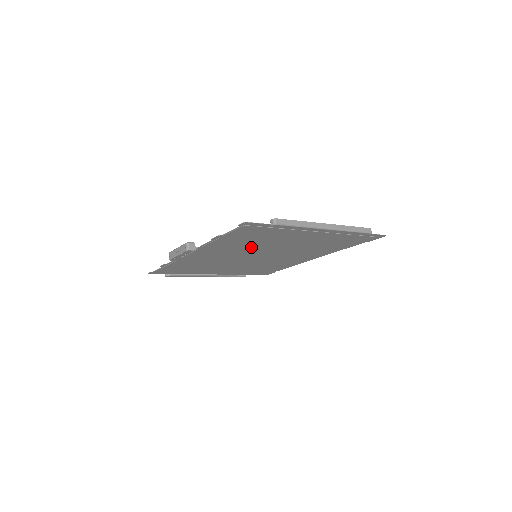
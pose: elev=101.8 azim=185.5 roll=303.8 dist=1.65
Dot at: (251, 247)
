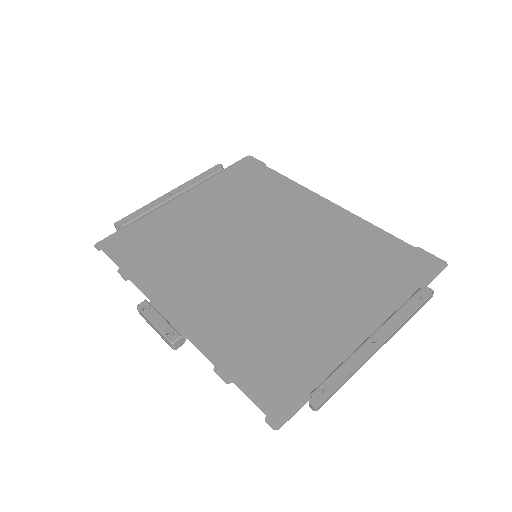
Dot at: (259, 303)
